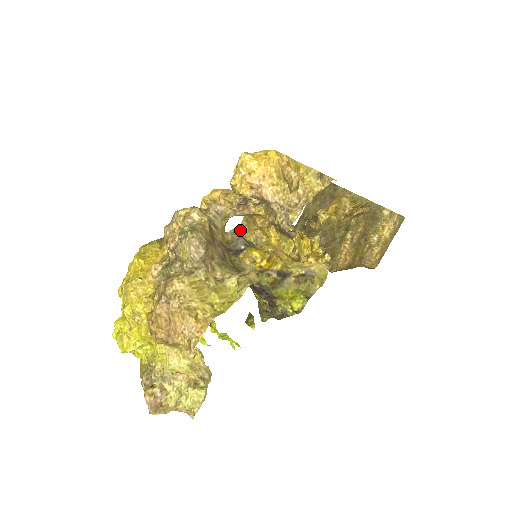
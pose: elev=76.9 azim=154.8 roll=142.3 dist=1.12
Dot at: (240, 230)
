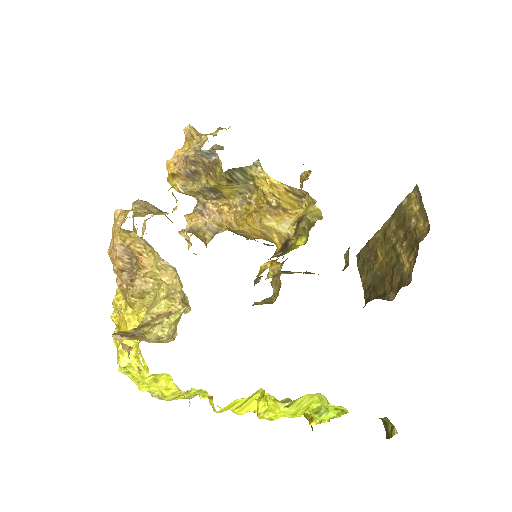
Dot at: (273, 296)
